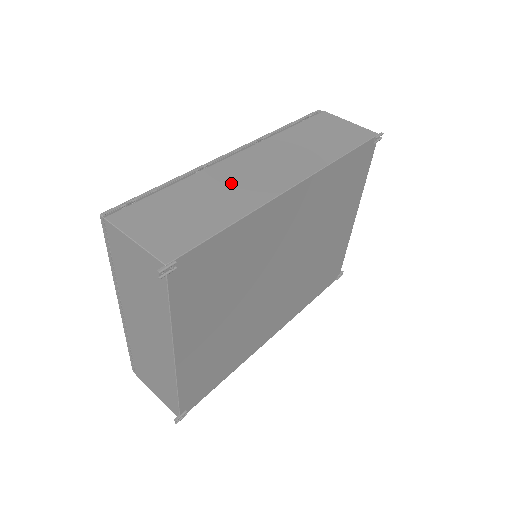
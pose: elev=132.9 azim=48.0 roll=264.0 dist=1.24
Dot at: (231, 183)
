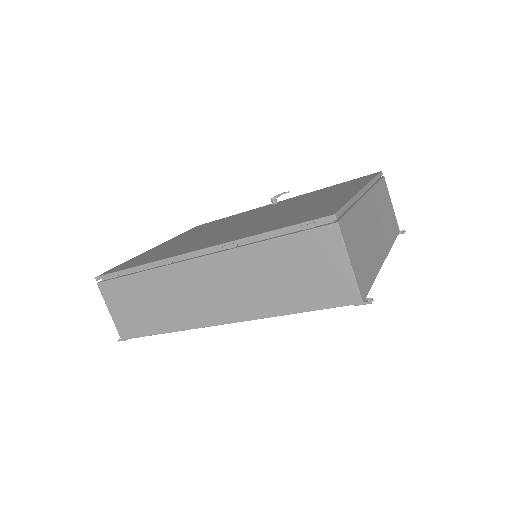
Dot at: (178, 295)
